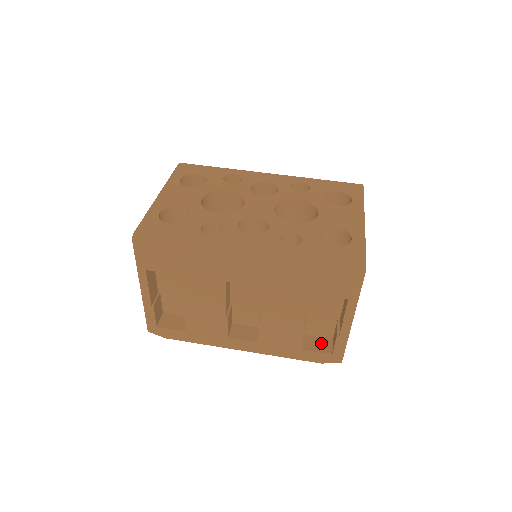
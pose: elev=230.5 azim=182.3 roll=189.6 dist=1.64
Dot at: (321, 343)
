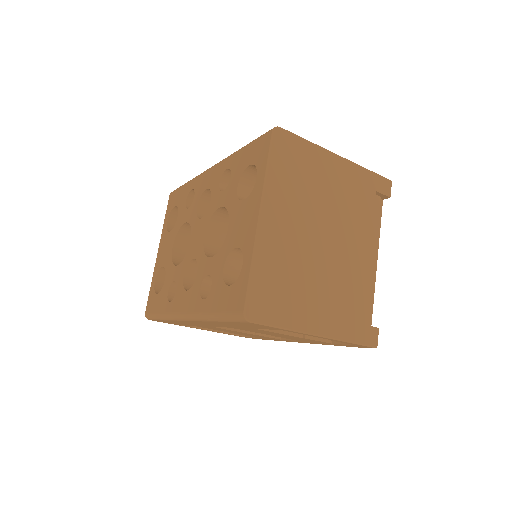
Dot at: occluded
